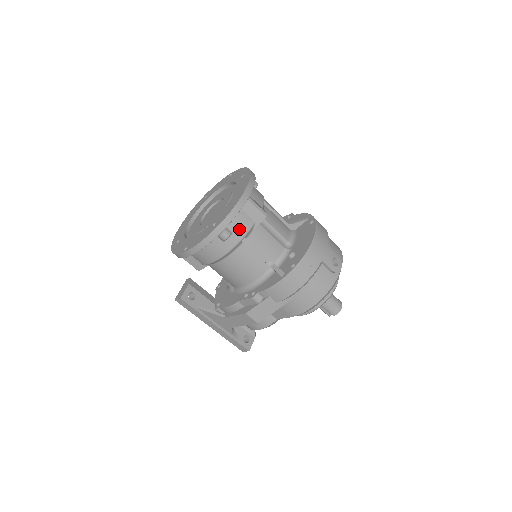
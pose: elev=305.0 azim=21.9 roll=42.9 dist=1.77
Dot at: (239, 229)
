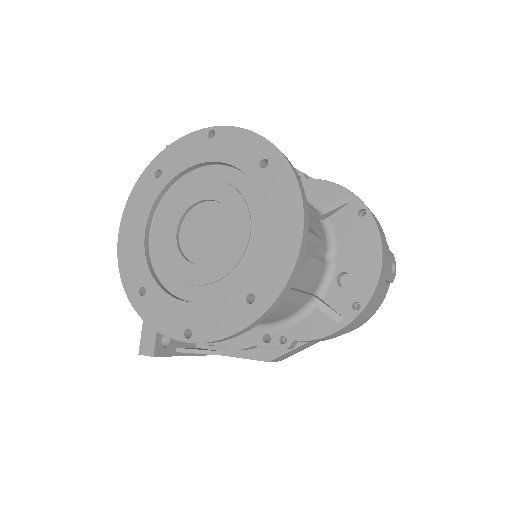
Dot at: occluded
